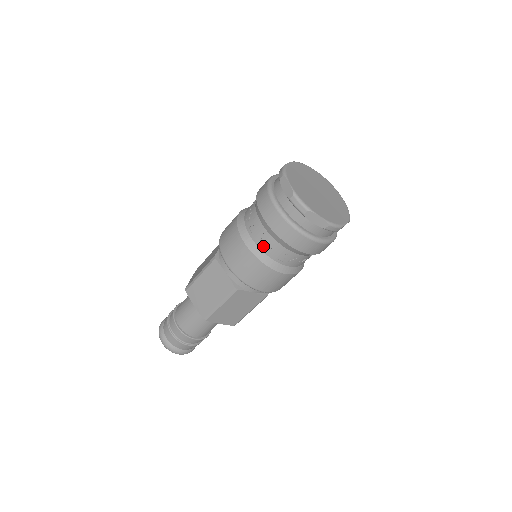
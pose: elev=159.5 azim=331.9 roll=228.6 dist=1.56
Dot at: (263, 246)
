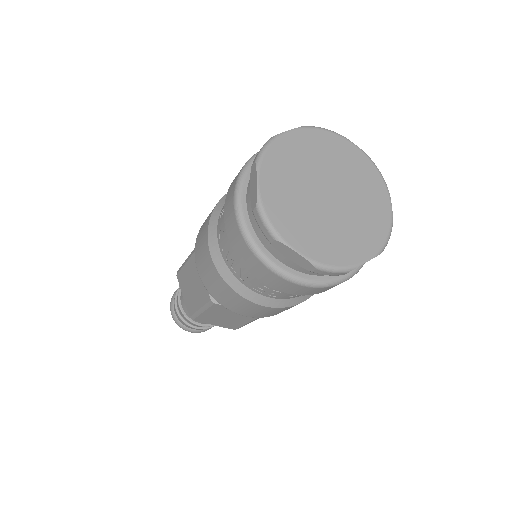
Dot at: (230, 265)
